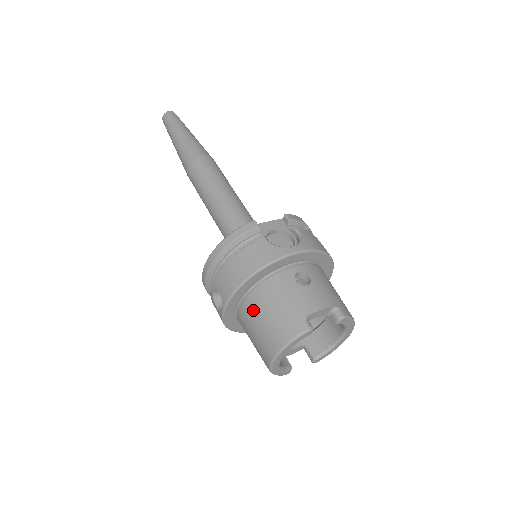
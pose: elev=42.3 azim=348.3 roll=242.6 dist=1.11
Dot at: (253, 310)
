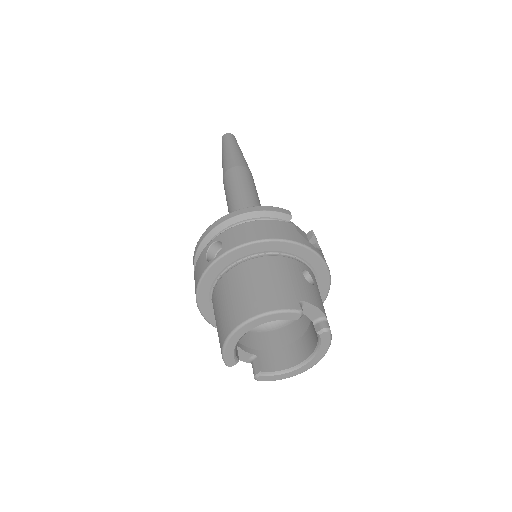
Dot at: (248, 272)
